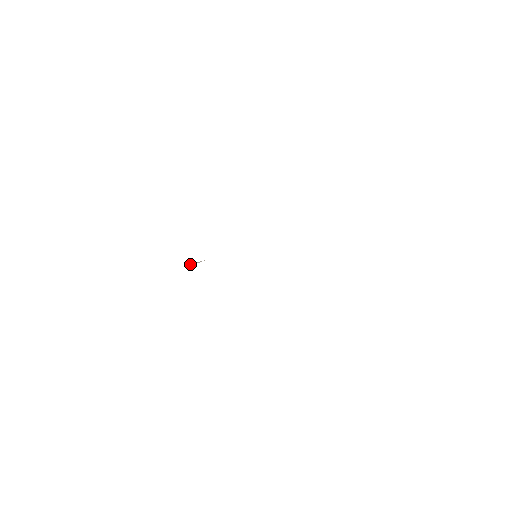
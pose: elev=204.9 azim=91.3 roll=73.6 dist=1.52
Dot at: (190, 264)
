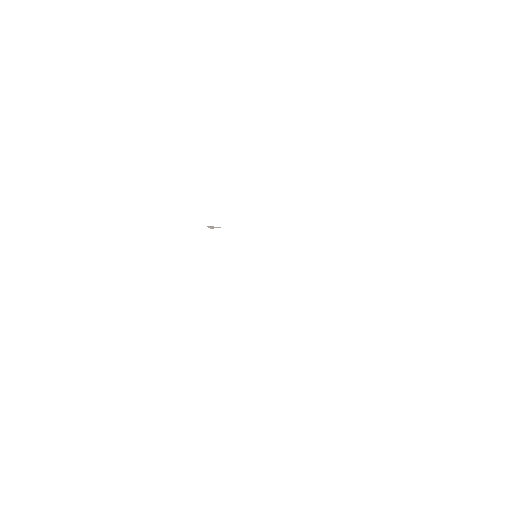
Dot at: (210, 226)
